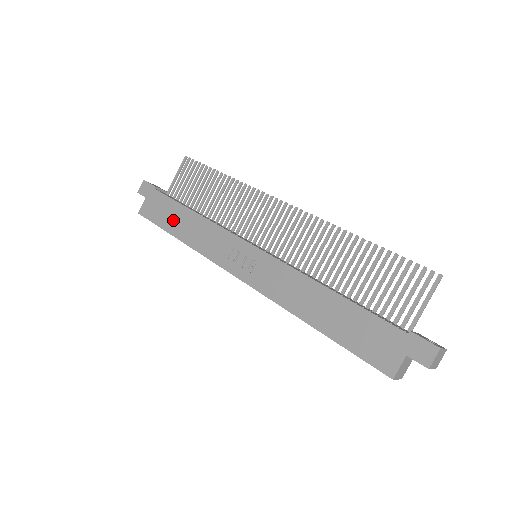
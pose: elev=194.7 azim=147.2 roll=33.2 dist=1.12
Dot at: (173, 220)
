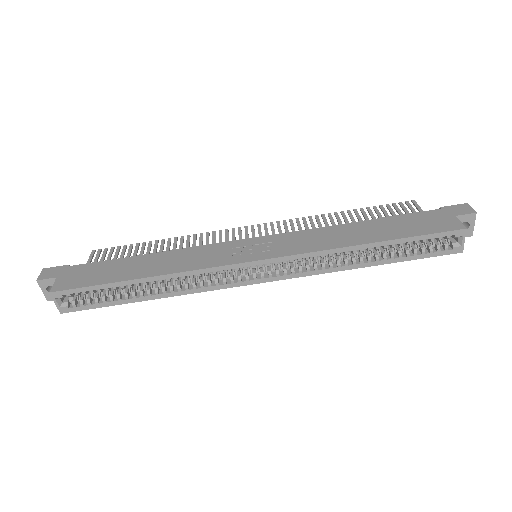
Dot at: (123, 270)
